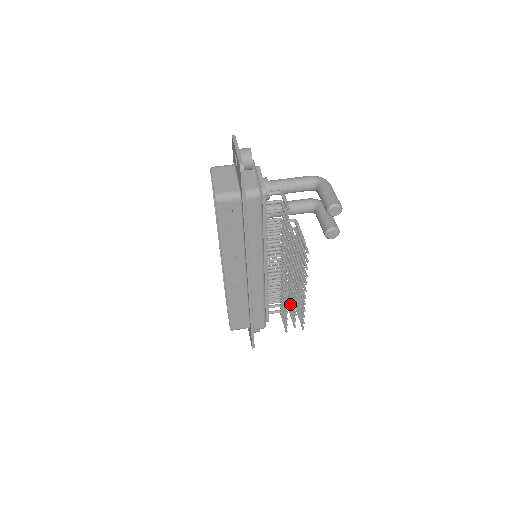
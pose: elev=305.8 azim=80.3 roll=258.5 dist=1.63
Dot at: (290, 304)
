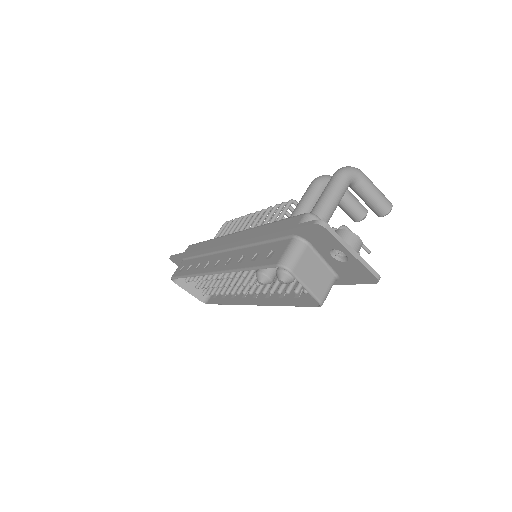
Dot at: occluded
